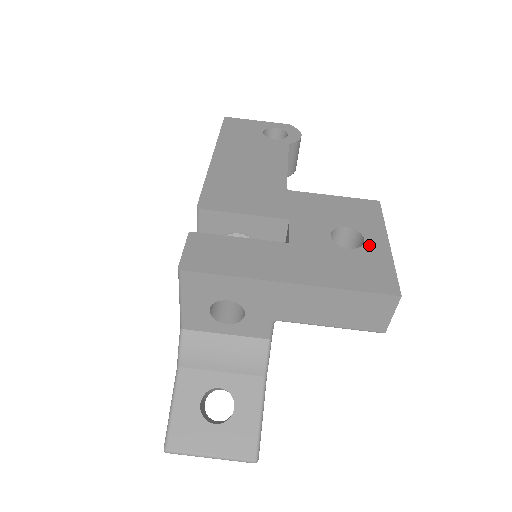
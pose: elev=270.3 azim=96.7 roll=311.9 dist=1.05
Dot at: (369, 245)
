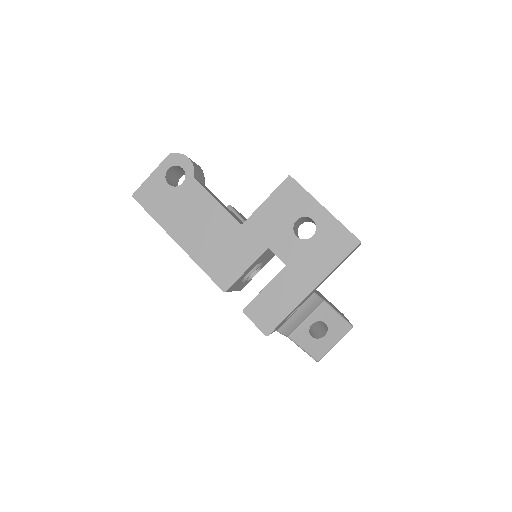
Dot at: (318, 222)
